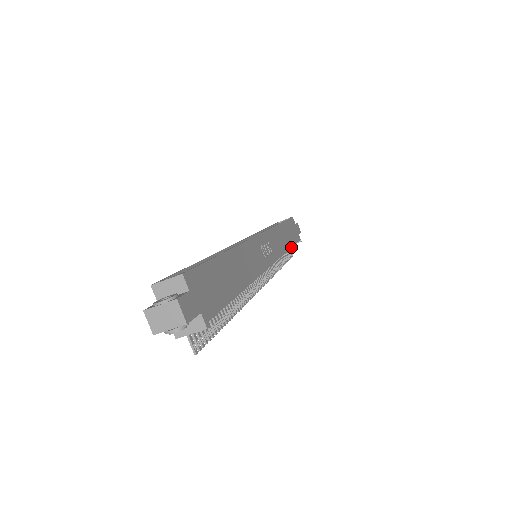
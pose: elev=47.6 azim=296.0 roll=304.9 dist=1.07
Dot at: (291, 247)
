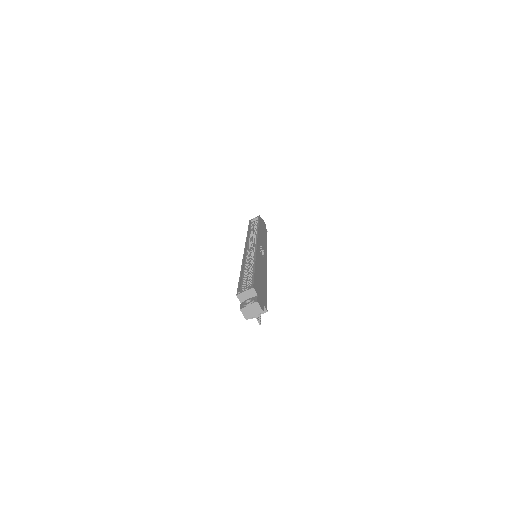
Dot at: occluded
